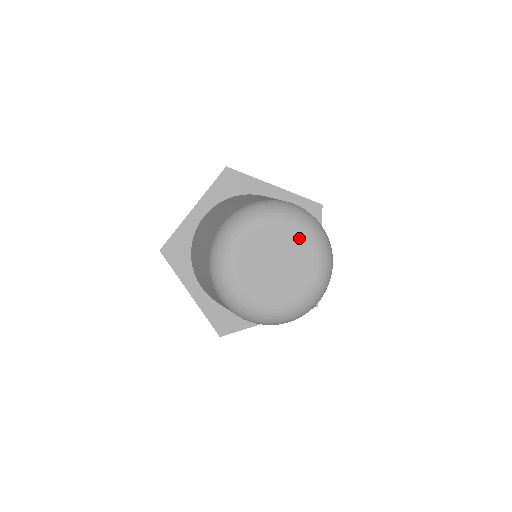
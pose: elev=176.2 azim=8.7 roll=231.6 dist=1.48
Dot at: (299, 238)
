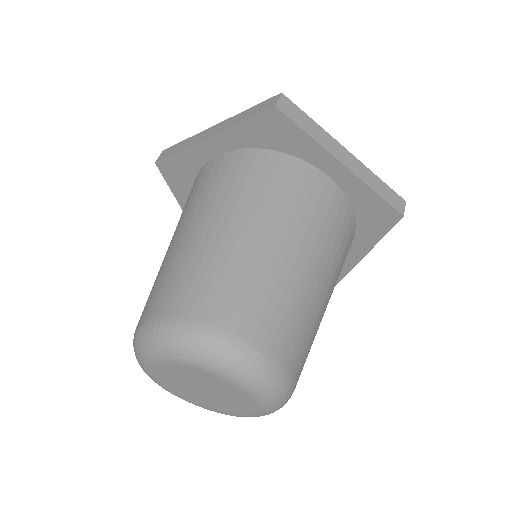
Dot at: (239, 393)
